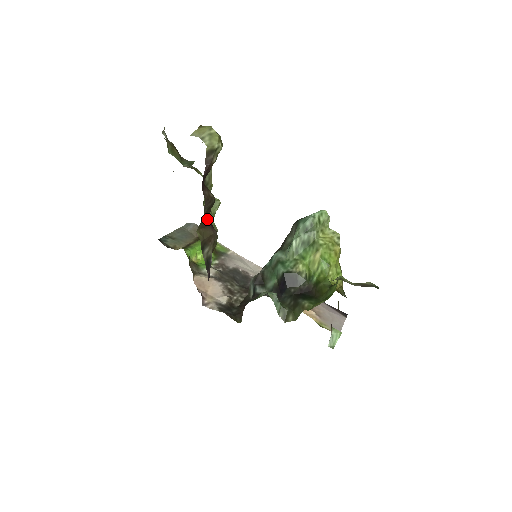
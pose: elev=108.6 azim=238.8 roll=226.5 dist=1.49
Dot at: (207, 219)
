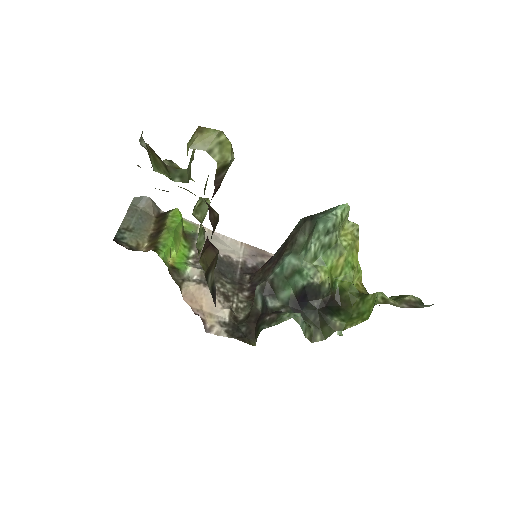
Dot at: occluded
